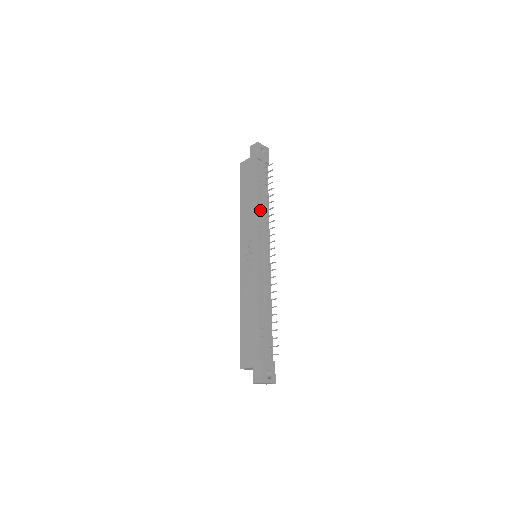
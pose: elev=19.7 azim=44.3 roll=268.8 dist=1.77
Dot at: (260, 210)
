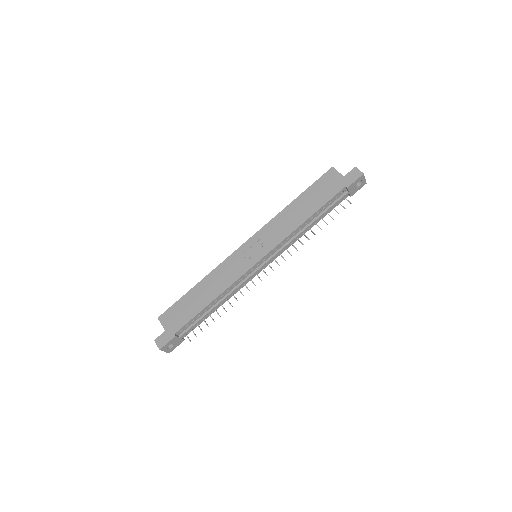
Dot at: (298, 230)
